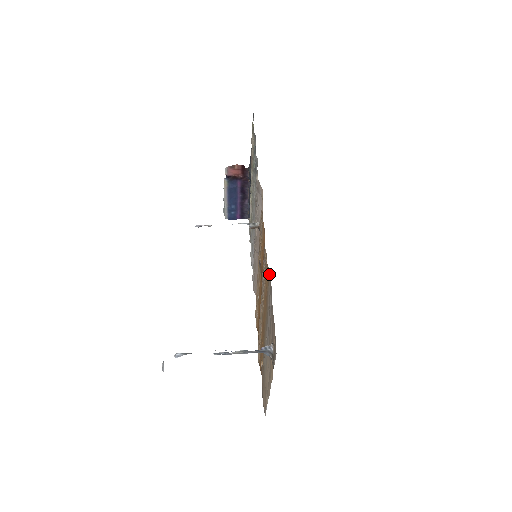
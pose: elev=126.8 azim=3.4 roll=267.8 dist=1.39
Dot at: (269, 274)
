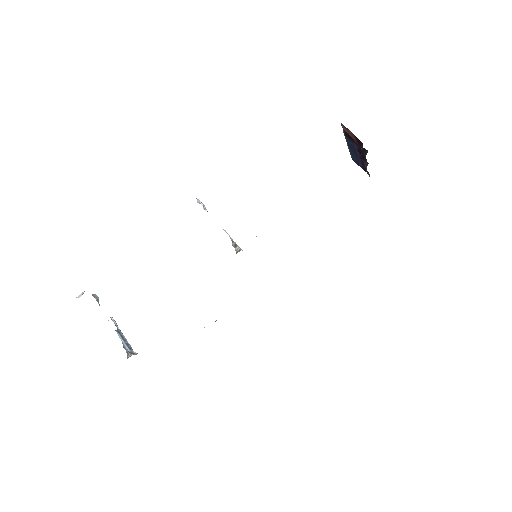
Dot at: occluded
